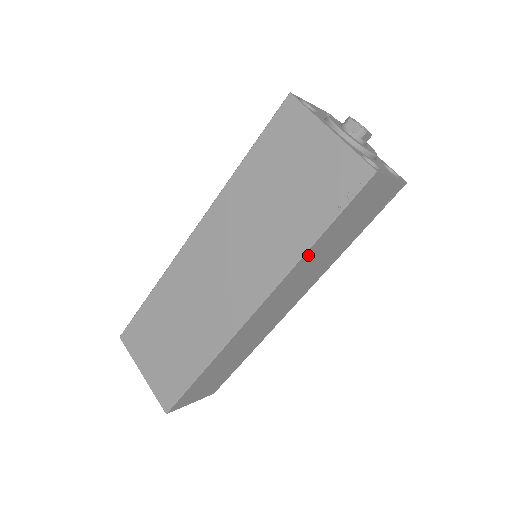
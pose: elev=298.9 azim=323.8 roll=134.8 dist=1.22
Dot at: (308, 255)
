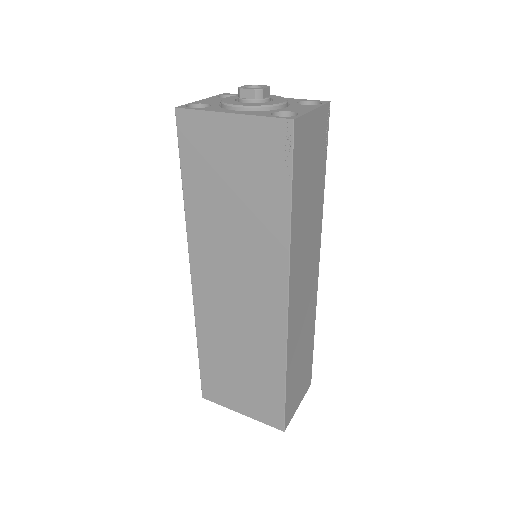
Dot at: (294, 228)
